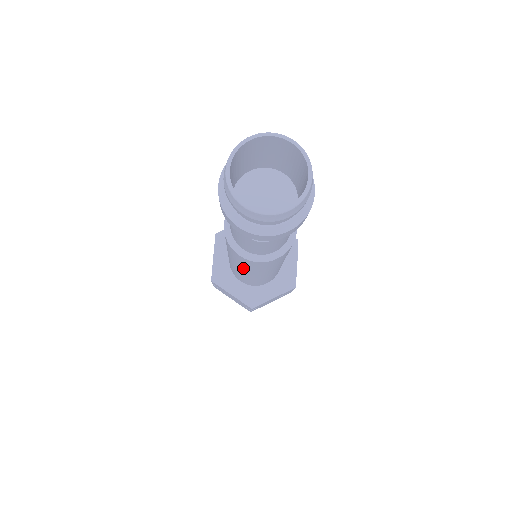
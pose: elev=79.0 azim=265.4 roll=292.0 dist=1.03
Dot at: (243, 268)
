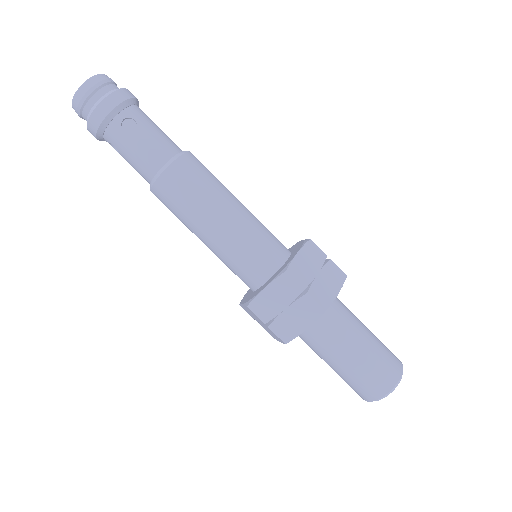
Dot at: (199, 210)
